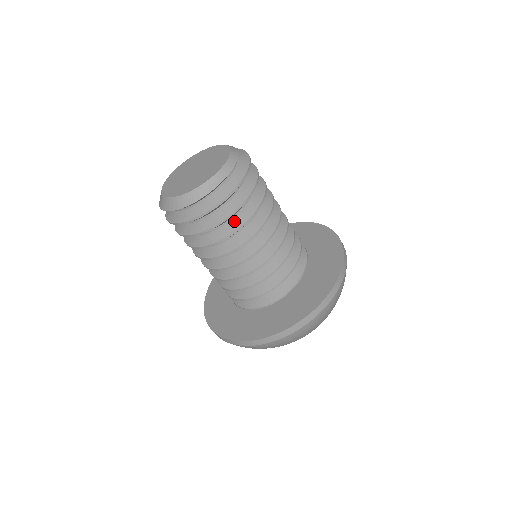
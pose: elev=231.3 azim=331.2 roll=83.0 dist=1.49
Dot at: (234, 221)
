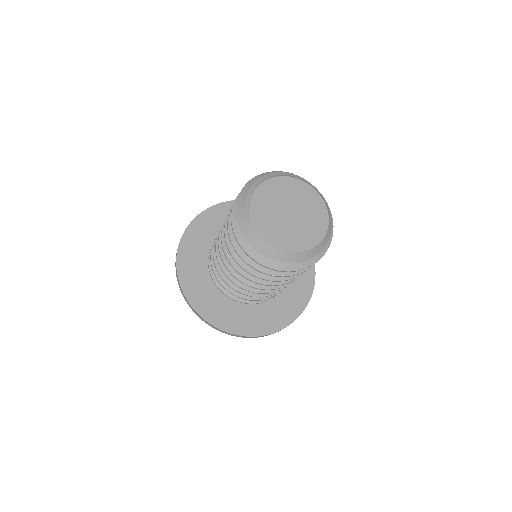
Dot at: occluded
